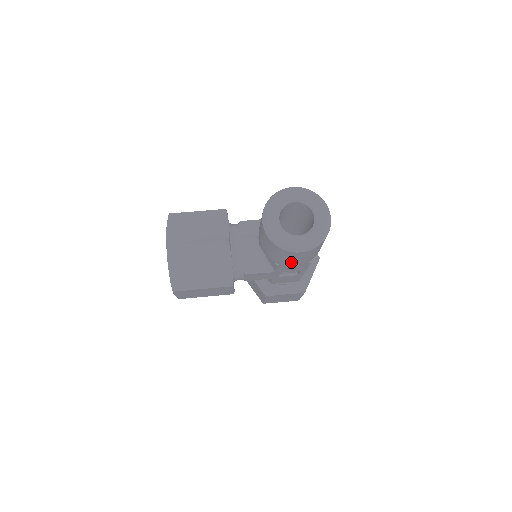
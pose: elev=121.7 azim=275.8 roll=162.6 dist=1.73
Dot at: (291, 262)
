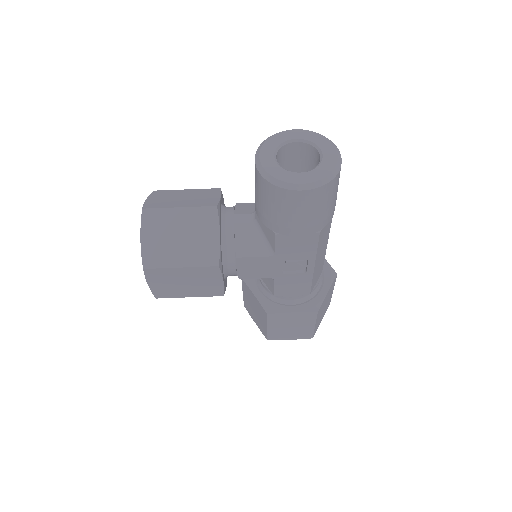
Dot at: (292, 222)
